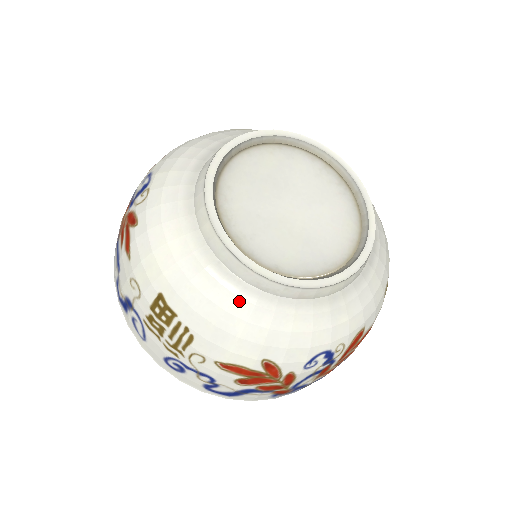
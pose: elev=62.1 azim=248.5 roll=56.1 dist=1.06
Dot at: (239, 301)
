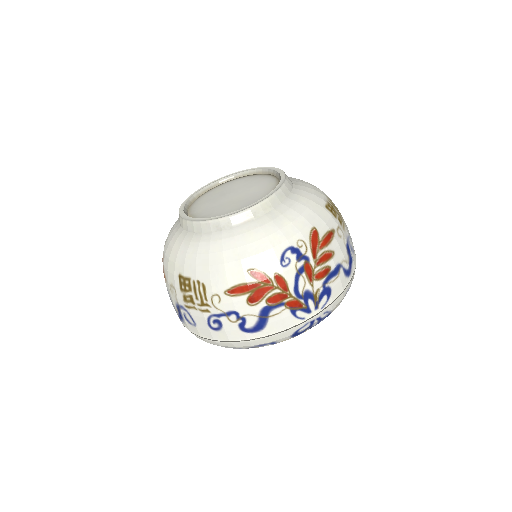
Dot at: (213, 243)
